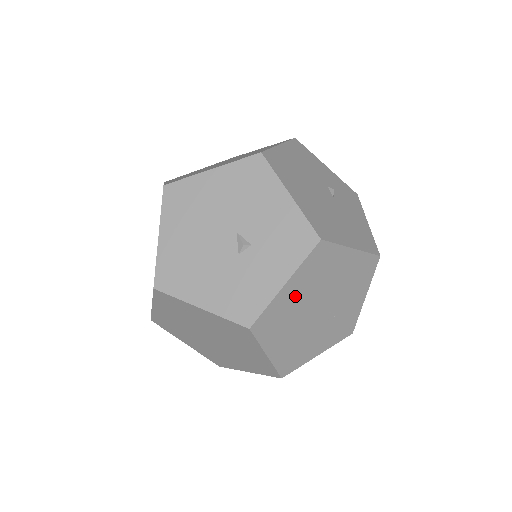
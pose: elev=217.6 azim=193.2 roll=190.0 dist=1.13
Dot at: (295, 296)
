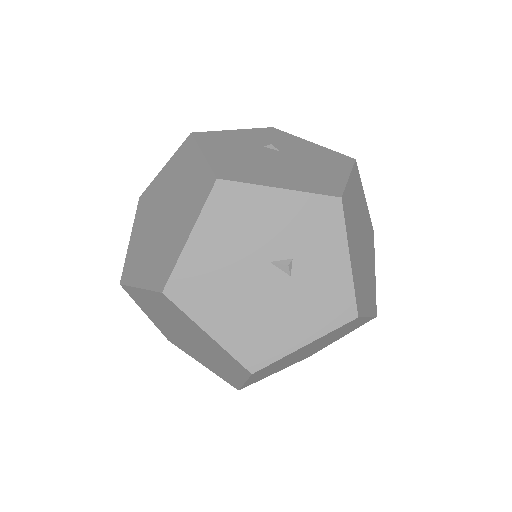
Dot at: (355, 257)
